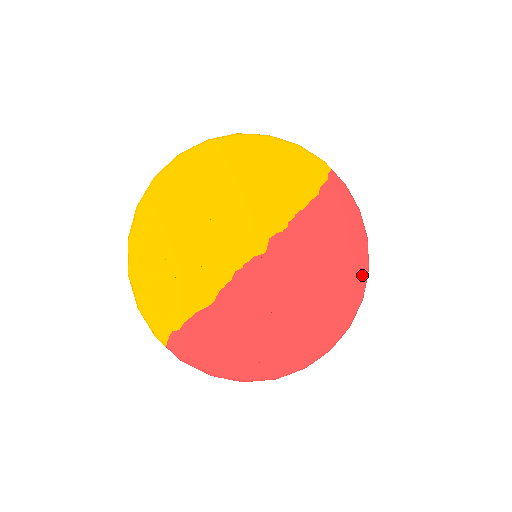
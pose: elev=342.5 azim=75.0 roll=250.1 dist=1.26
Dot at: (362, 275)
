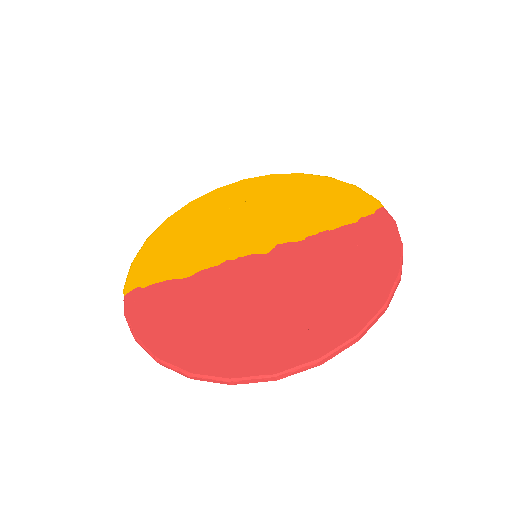
Dot at: (371, 308)
